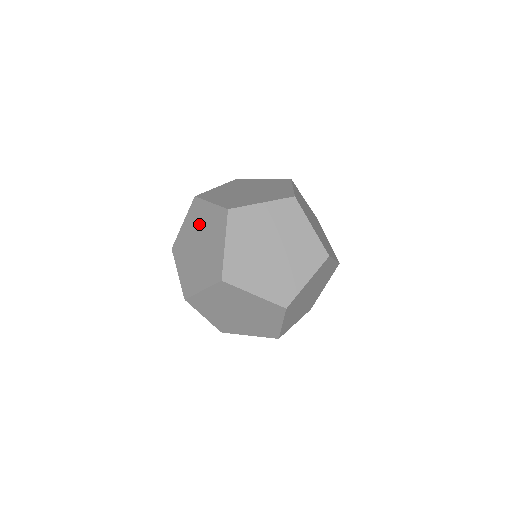
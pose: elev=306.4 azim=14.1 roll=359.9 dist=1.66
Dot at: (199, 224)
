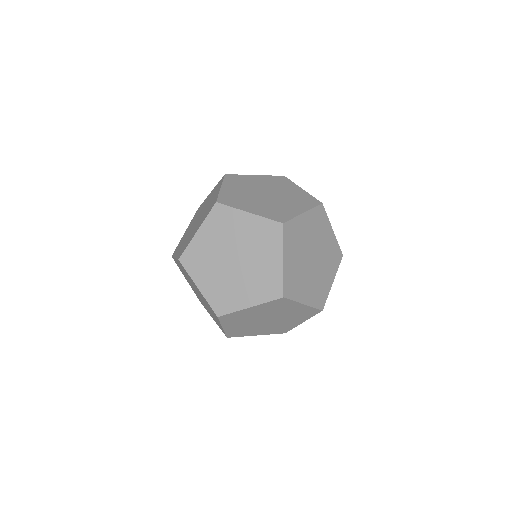
Dot at: occluded
